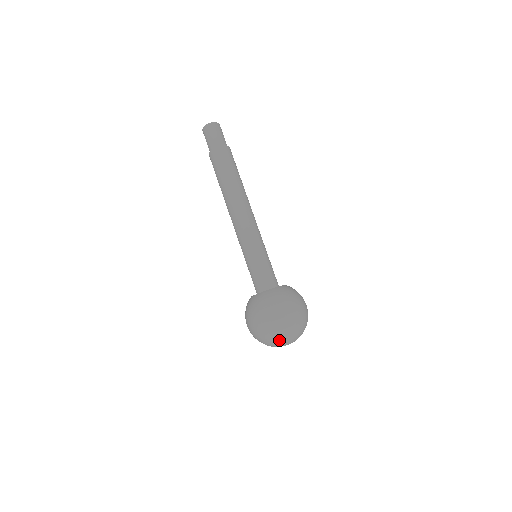
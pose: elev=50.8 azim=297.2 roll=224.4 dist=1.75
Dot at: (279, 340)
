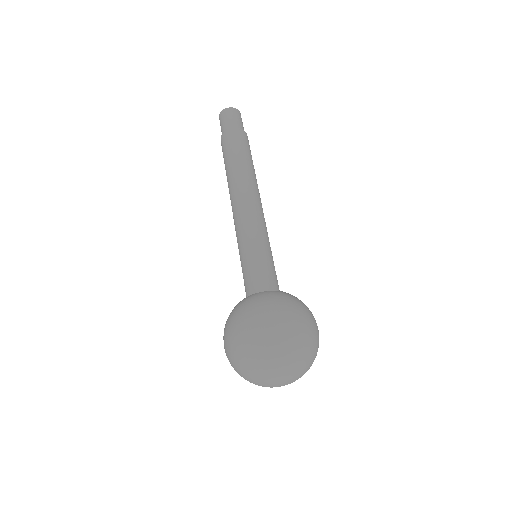
Dot at: (259, 367)
